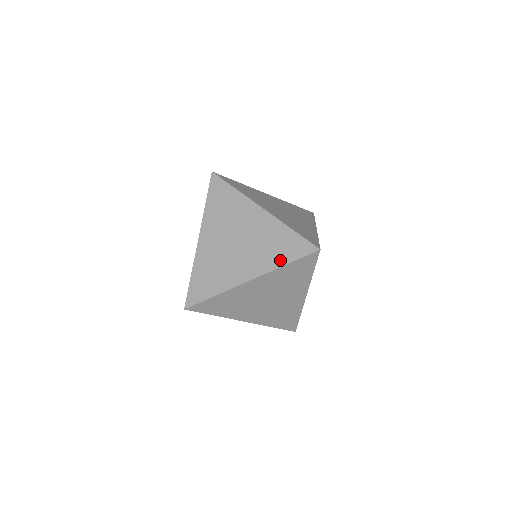
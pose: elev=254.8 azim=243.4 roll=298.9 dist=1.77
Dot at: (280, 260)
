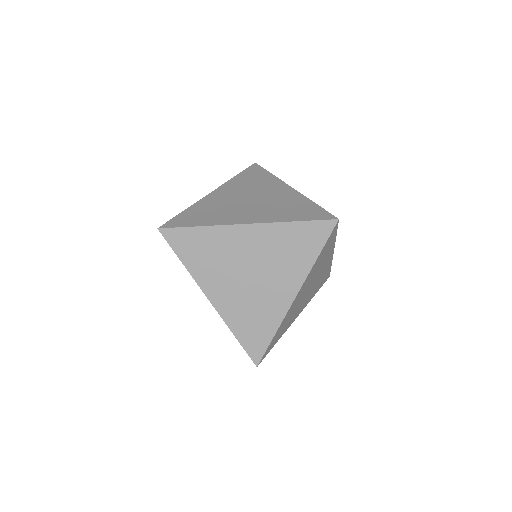
Dot at: (290, 217)
